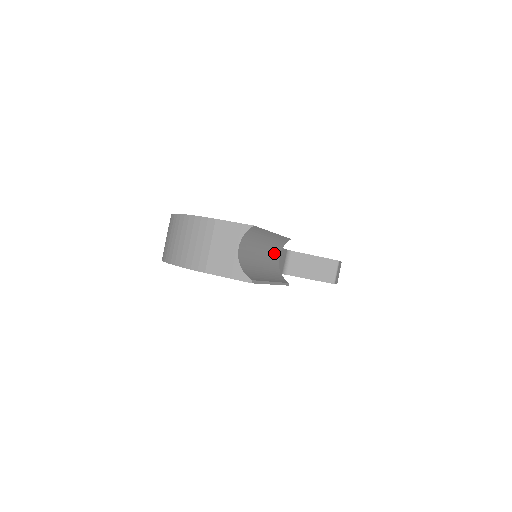
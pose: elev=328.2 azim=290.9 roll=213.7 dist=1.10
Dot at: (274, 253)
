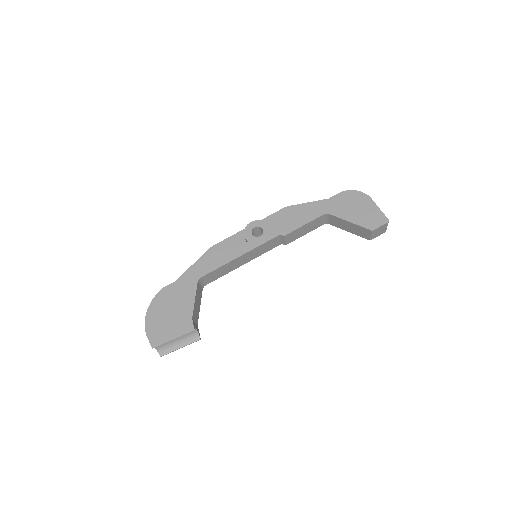
Dot at: occluded
